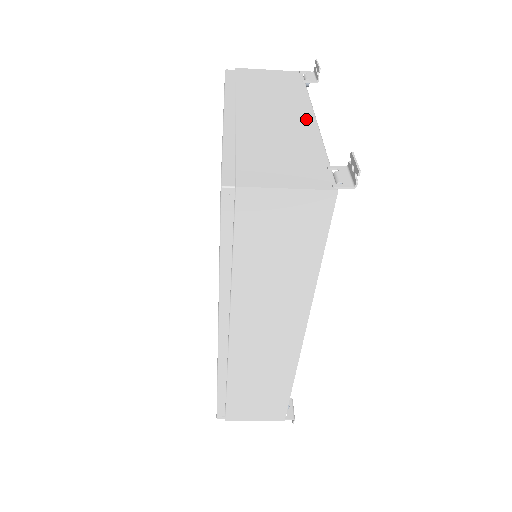
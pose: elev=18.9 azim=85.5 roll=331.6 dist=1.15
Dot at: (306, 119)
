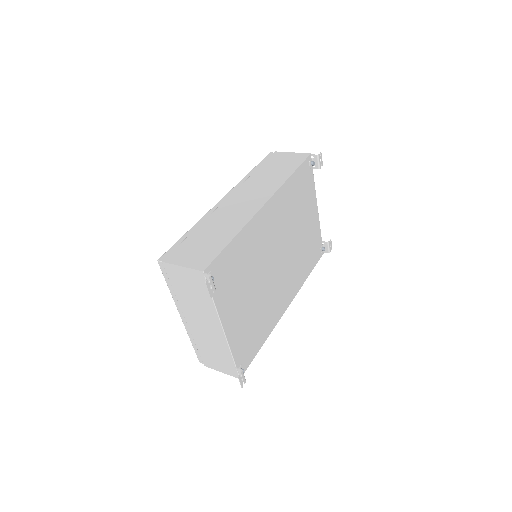
Dot at: (218, 331)
